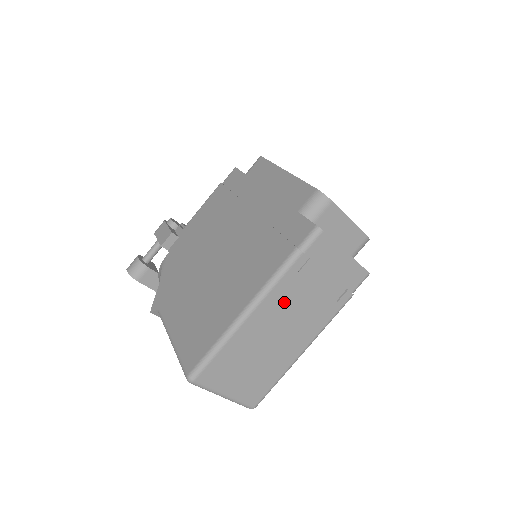
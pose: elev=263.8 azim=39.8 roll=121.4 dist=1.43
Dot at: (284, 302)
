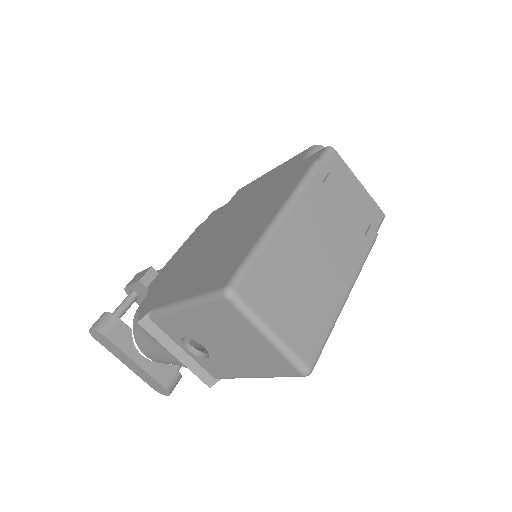
Dot at: (316, 214)
